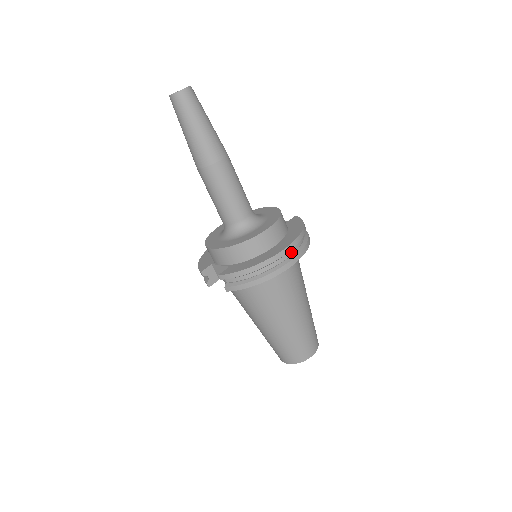
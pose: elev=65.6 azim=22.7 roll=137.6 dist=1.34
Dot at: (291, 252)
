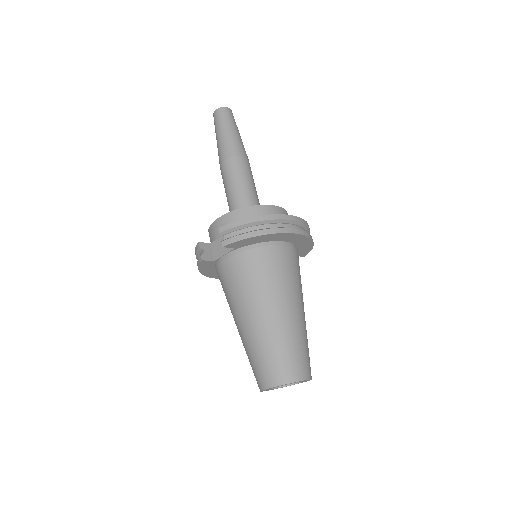
Dot at: (295, 227)
